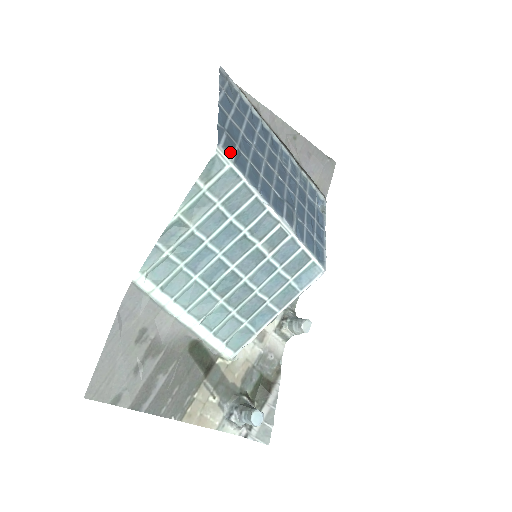
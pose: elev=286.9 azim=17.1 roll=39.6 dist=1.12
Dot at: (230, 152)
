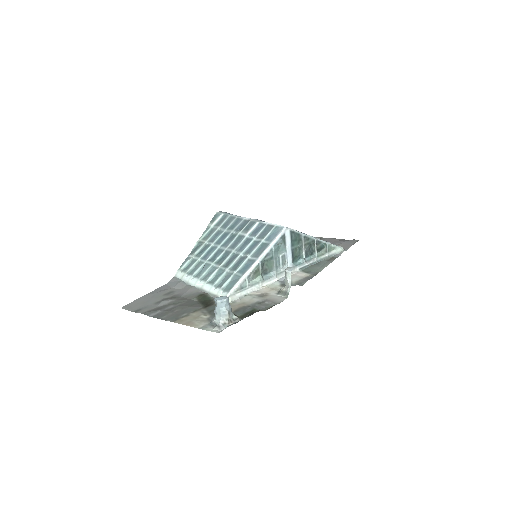
Dot at: occluded
